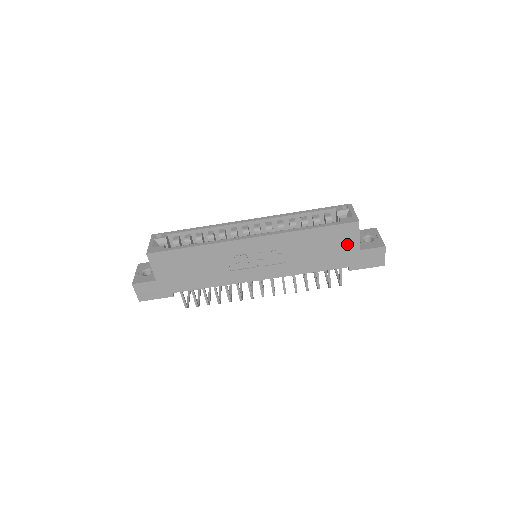
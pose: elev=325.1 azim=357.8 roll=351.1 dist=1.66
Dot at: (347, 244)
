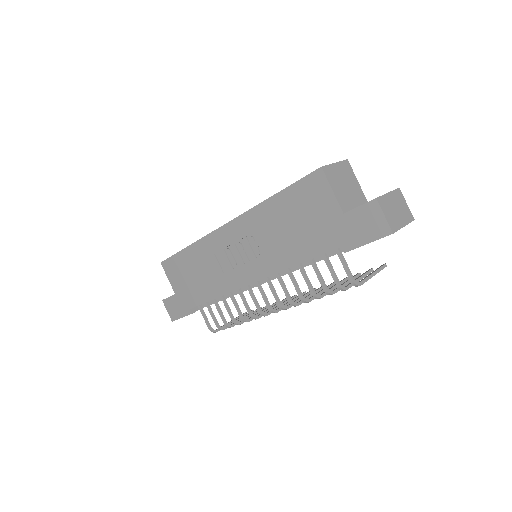
Dot at: (323, 208)
